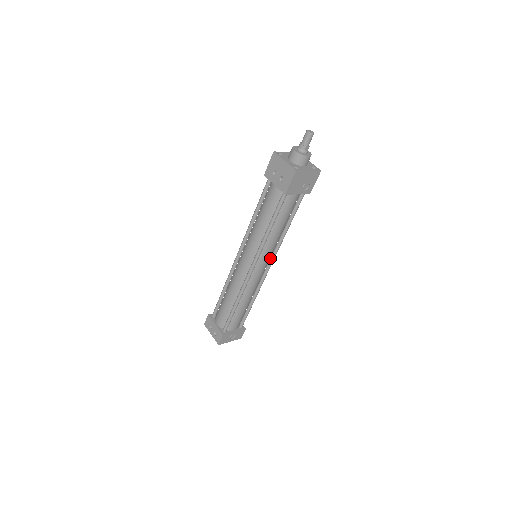
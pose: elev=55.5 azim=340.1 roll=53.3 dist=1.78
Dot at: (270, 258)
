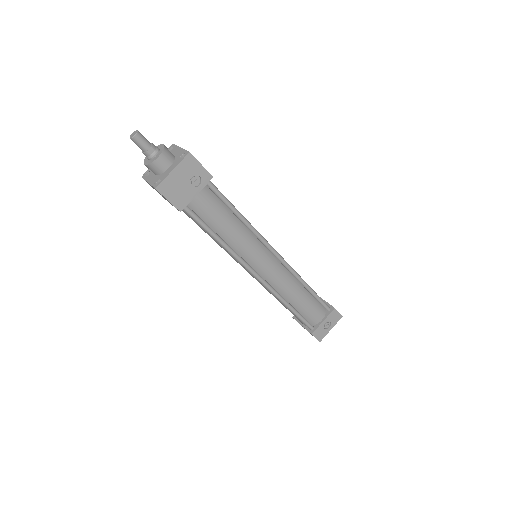
Dot at: (267, 249)
